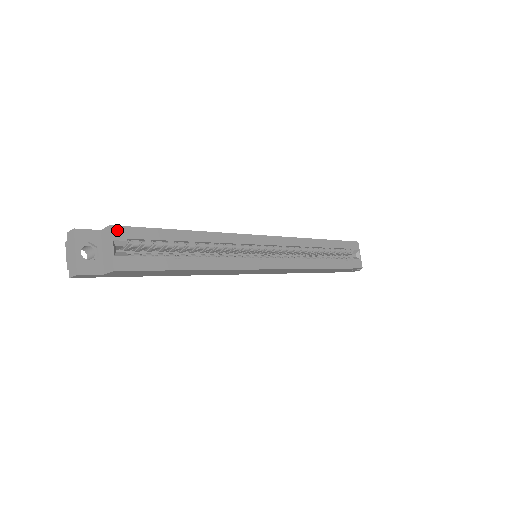
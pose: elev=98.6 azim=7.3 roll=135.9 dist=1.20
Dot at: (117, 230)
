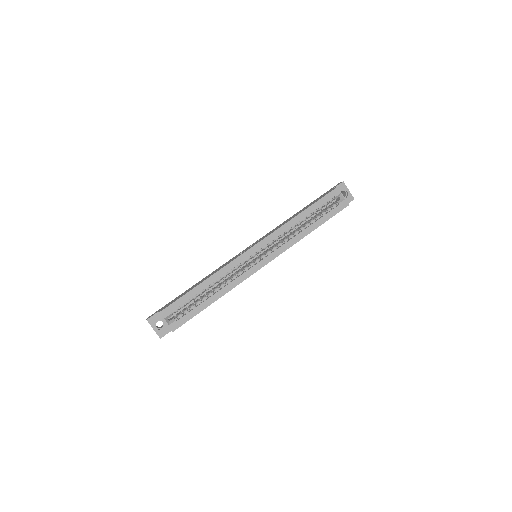
Dot at: (163, 312)
